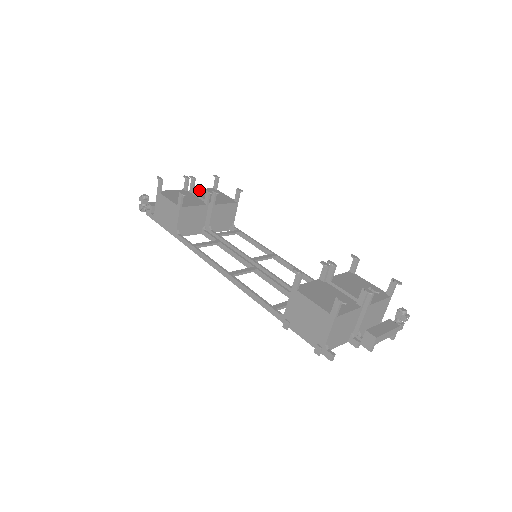
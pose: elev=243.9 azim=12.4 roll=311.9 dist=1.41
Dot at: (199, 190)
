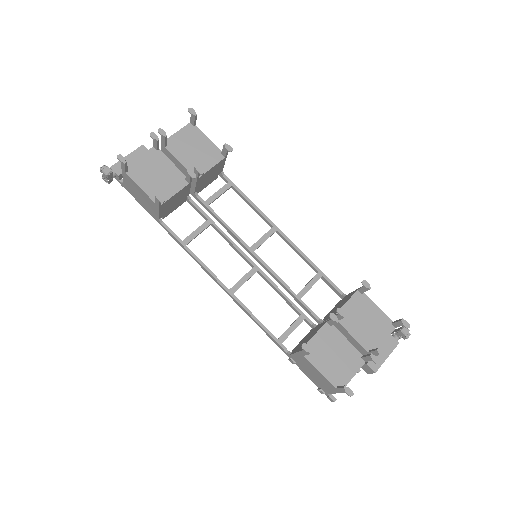
Dot at: (173, 139)
